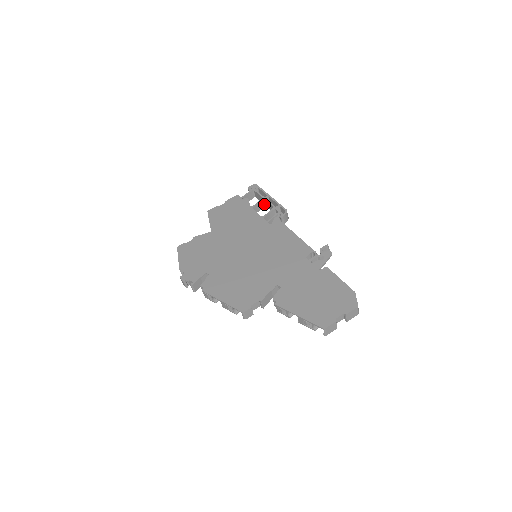
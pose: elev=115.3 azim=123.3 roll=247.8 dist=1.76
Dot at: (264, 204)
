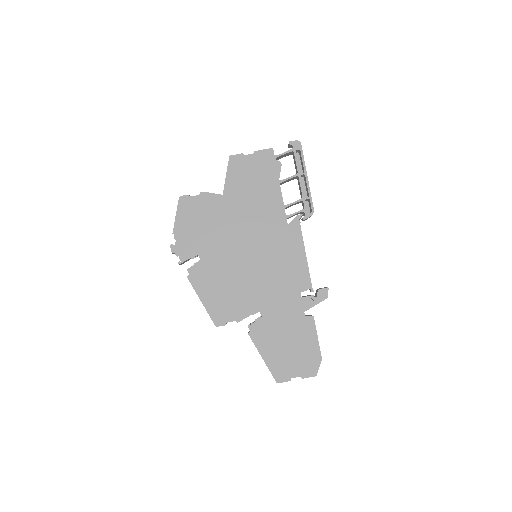
Dot at: (296, 177)
